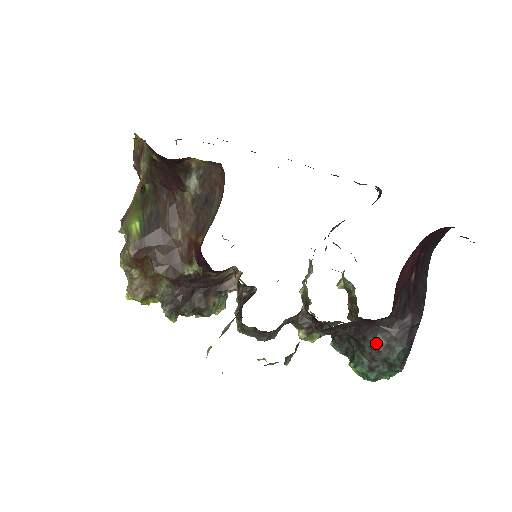
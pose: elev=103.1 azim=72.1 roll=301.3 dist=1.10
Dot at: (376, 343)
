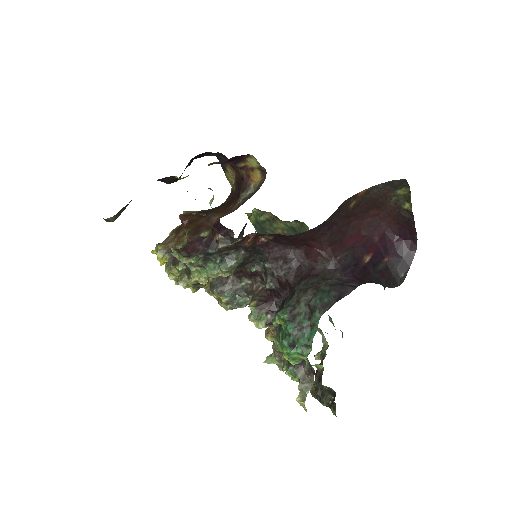
Dot at: (307, 285)
